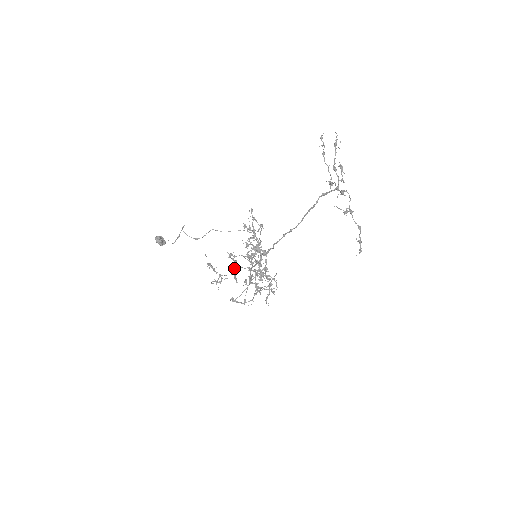
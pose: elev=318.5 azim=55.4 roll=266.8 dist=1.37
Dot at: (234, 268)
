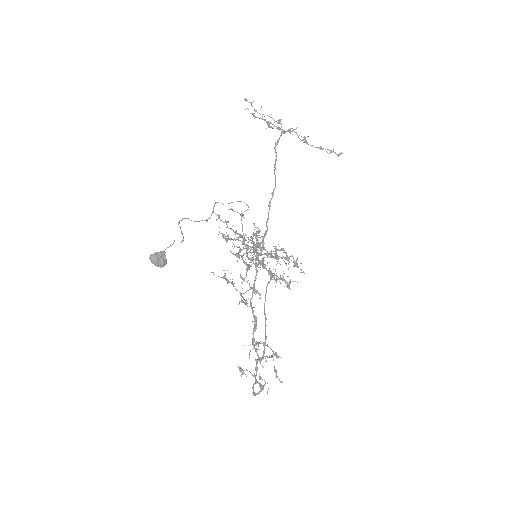
Dot at: occluded
